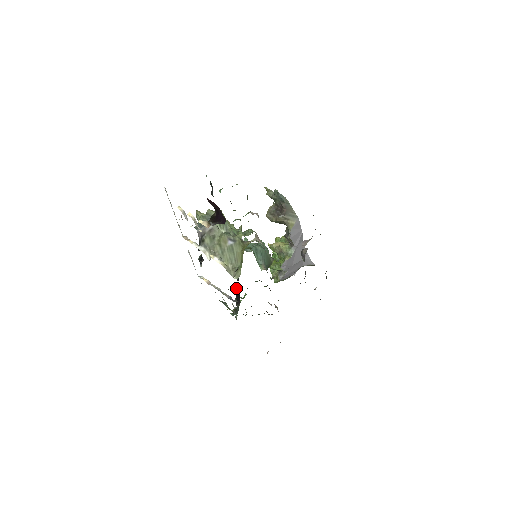
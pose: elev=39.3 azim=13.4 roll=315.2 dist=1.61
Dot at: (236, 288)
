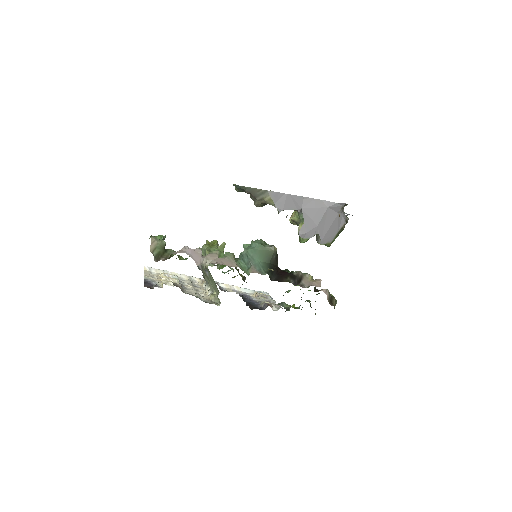
Dot at: occluded
